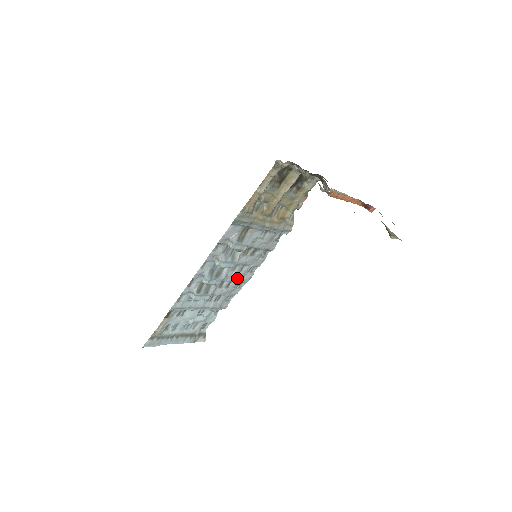
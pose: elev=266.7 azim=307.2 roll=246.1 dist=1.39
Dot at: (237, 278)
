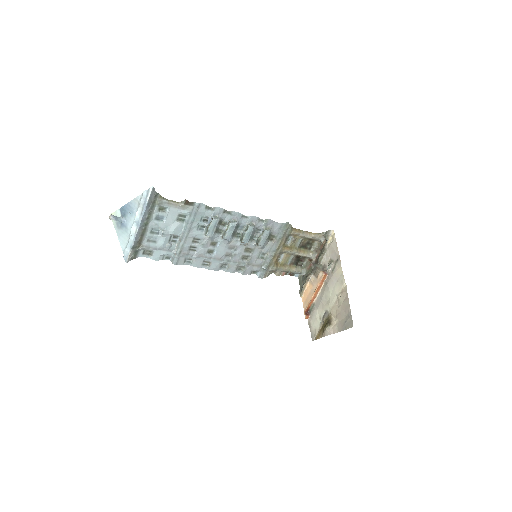
Dot at: (218, 256)
